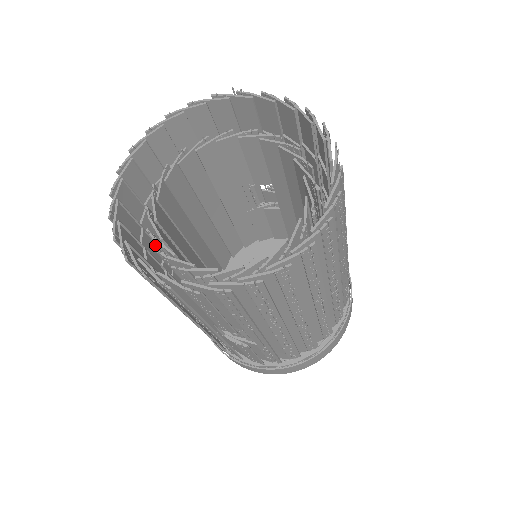
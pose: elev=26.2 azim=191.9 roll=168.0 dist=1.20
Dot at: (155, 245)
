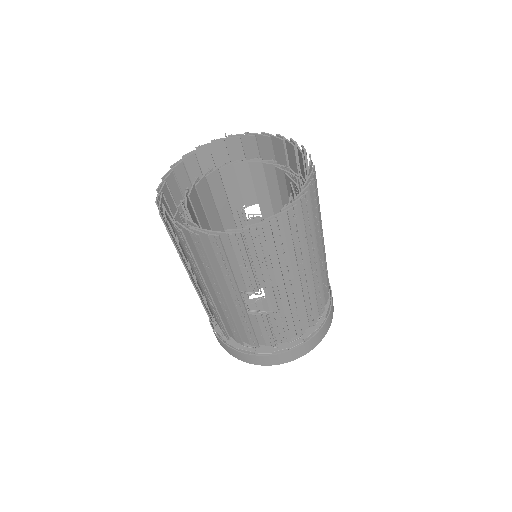
Dot at: (183, 250)
